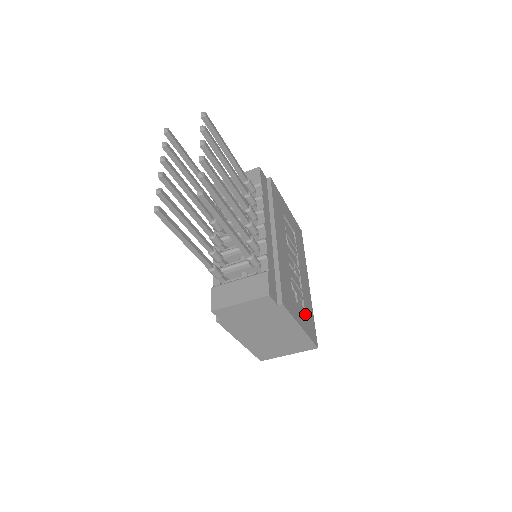
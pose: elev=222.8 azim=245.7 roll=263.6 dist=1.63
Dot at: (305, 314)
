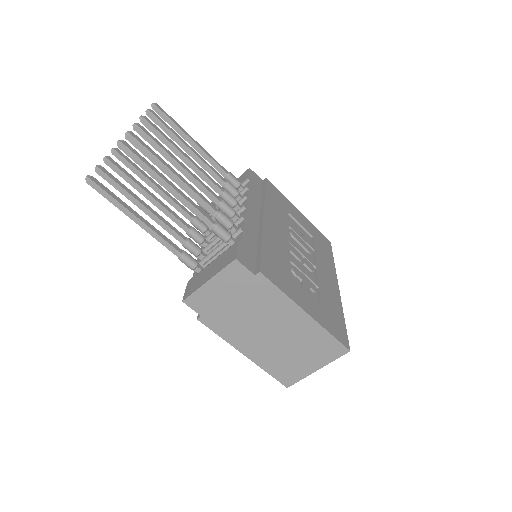
Dot at: (321, 307)
